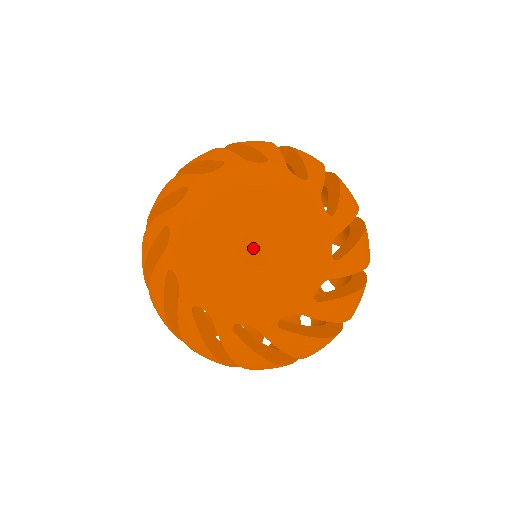
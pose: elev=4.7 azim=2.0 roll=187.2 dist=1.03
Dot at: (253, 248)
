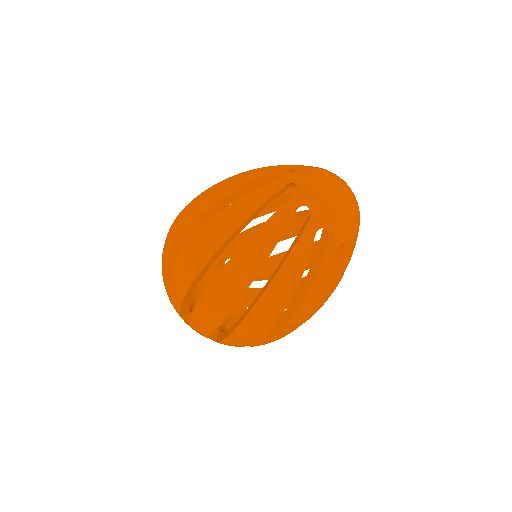
Dot at: (352, 195)
